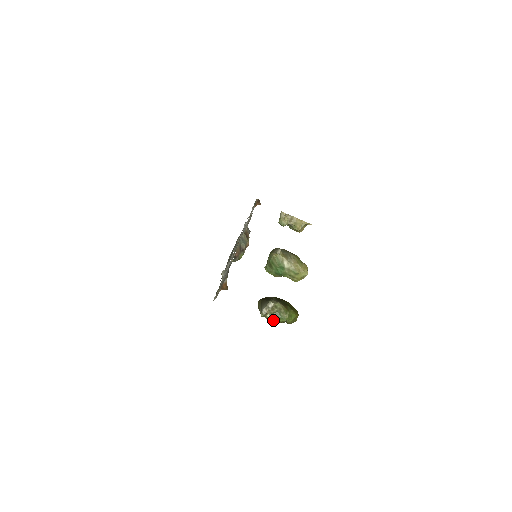
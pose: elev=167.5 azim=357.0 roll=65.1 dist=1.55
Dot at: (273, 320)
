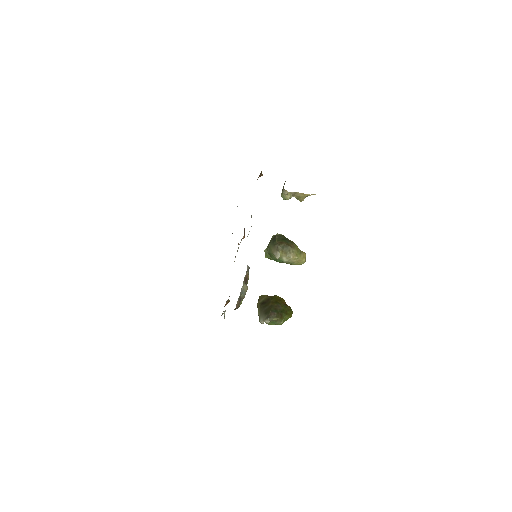
Dot at: (270, 324)
